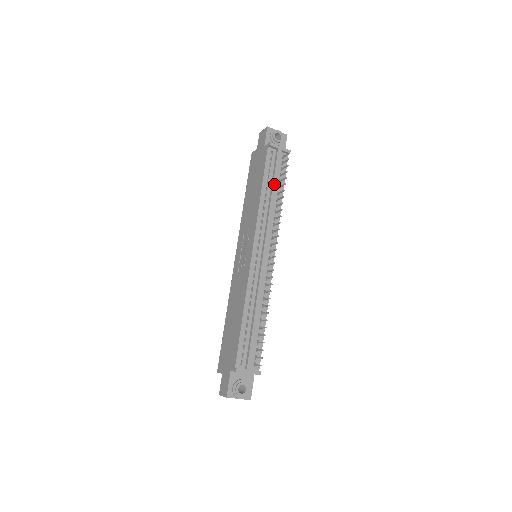
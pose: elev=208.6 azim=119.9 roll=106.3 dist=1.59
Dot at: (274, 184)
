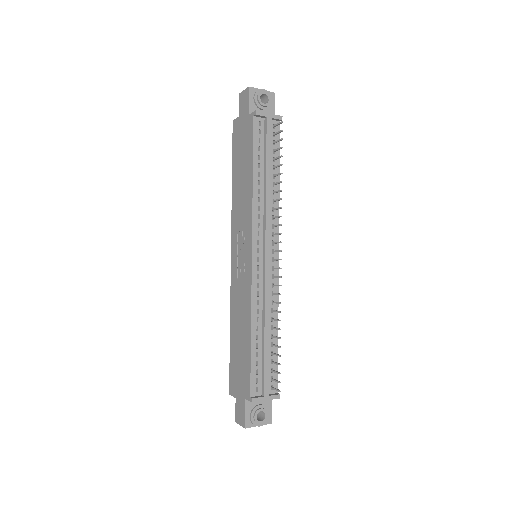
Dot at: (267, 166)
